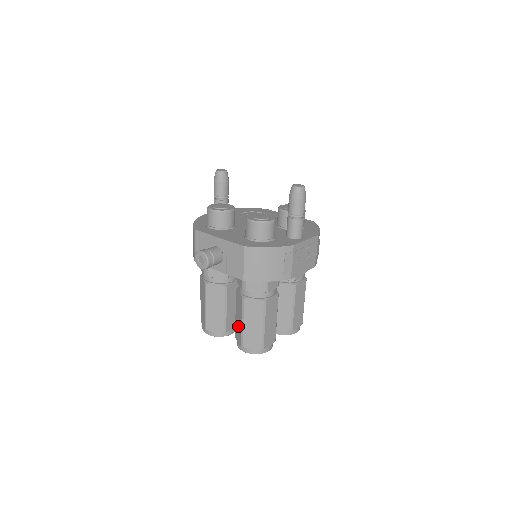
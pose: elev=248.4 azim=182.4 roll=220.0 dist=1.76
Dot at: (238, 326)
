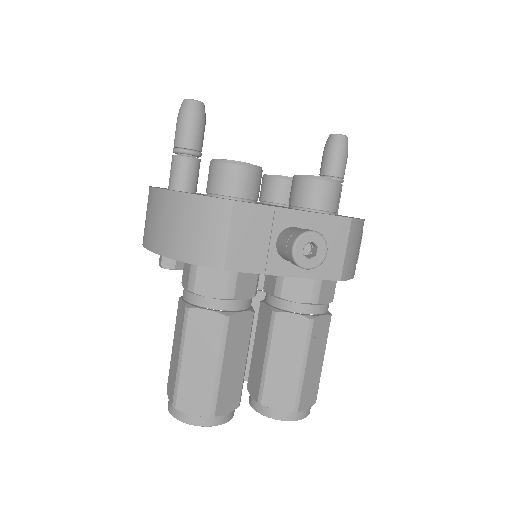
Dot at: (284, 378)
